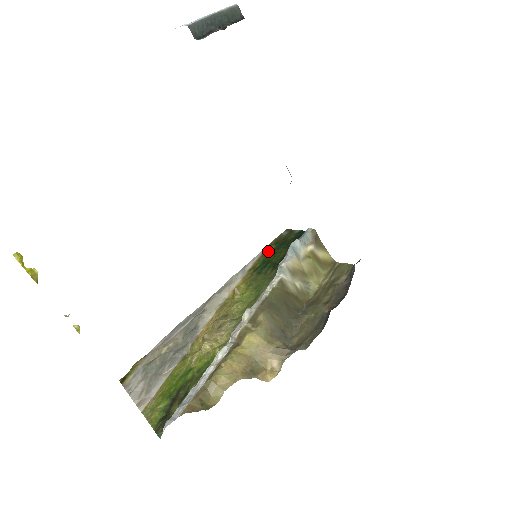
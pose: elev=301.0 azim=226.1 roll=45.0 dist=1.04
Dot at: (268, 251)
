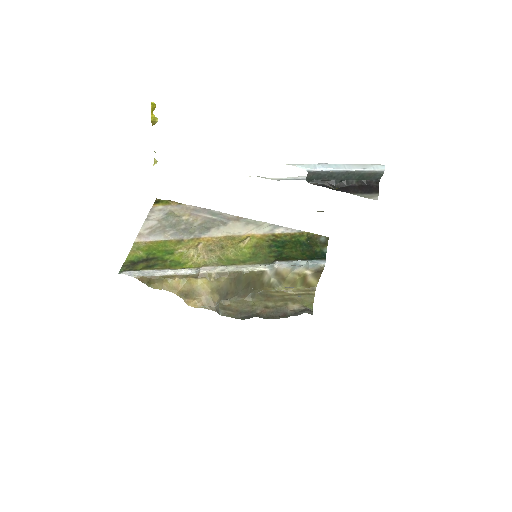
Dot at: (298, 237)
